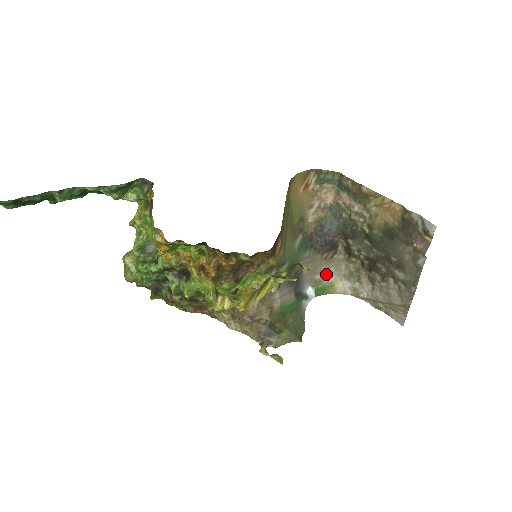
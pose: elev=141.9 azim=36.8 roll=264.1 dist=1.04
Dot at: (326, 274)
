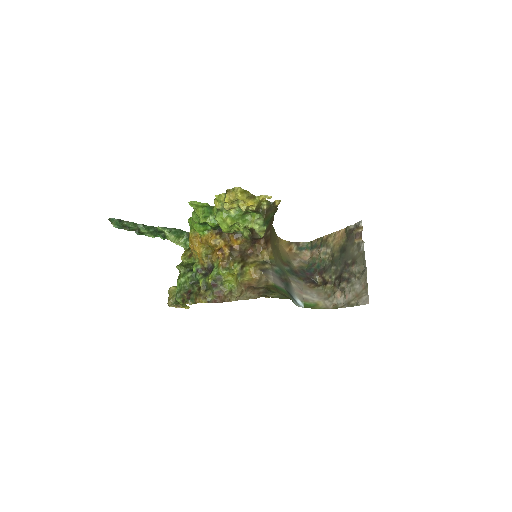
Dot at: (311, 297)
